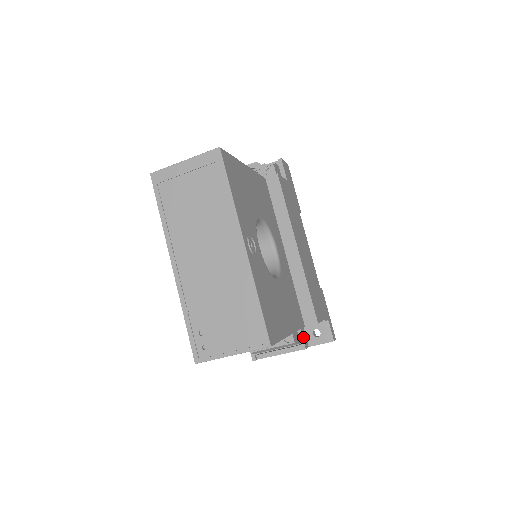
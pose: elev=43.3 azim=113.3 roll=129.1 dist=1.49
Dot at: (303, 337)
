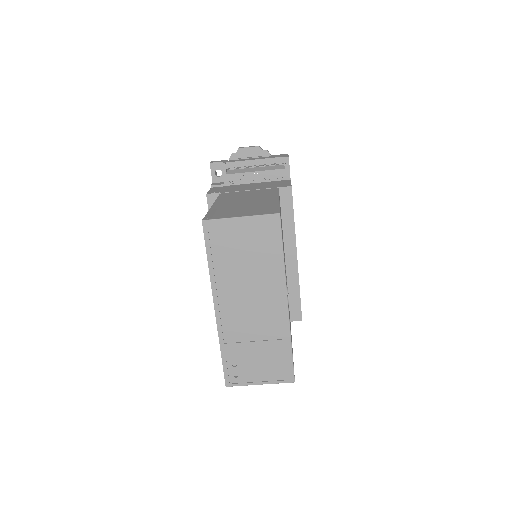
Dot at: occluded
